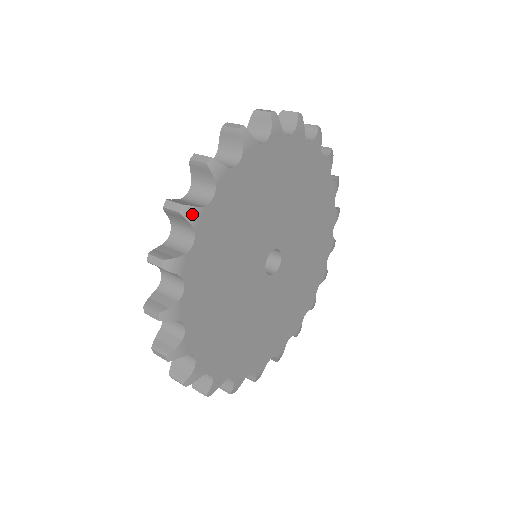
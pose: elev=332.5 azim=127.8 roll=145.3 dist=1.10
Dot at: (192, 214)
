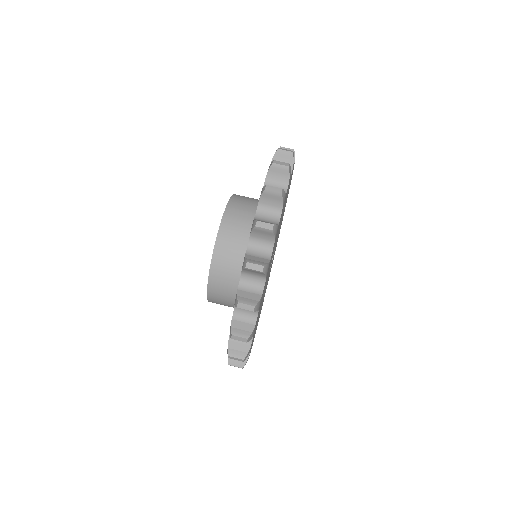
Dot at: (267, 269)
